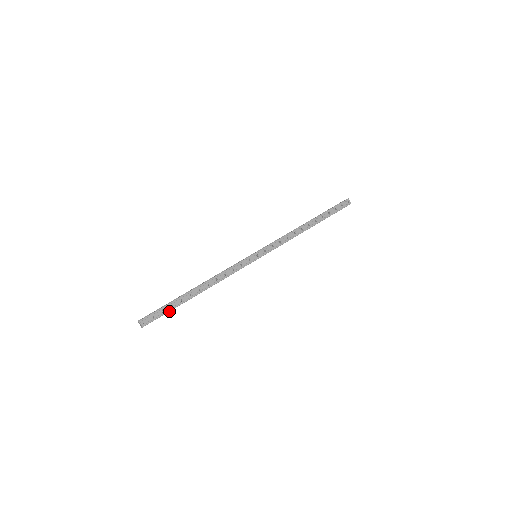
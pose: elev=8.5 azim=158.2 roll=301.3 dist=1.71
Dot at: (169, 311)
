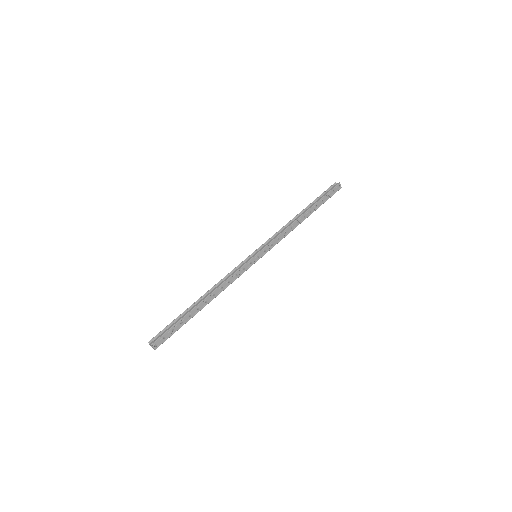
Dot at: occluded
